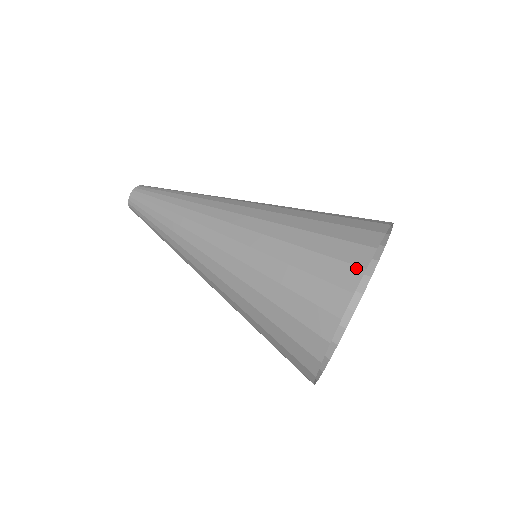
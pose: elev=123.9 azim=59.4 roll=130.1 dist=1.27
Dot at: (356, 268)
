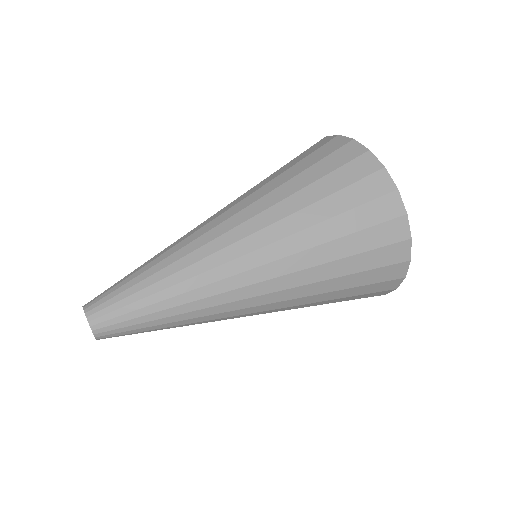
Dot at: (391, 195)
